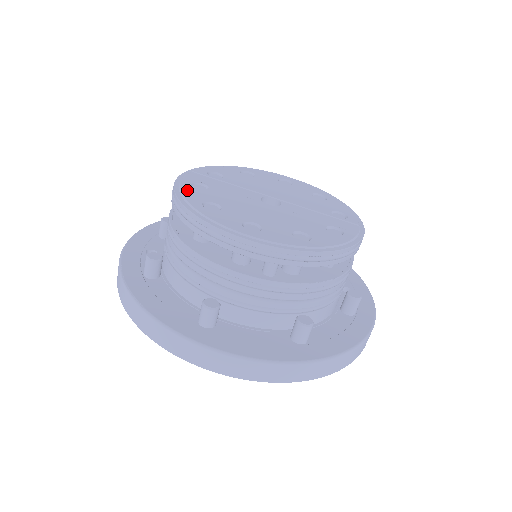
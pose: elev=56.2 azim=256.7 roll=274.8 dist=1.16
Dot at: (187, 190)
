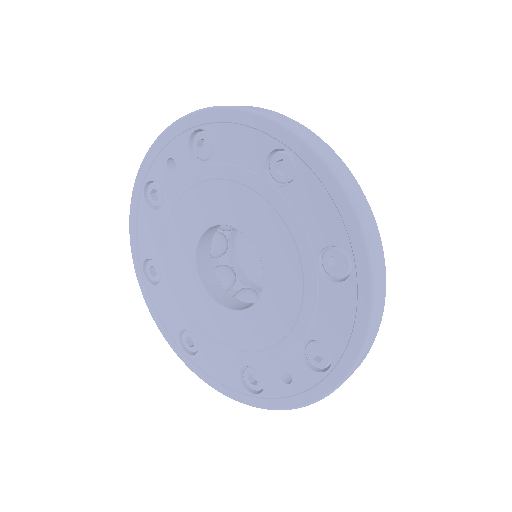
Dot at: occluded
